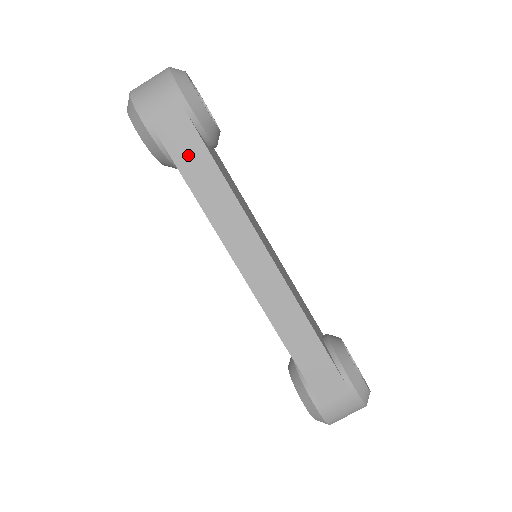
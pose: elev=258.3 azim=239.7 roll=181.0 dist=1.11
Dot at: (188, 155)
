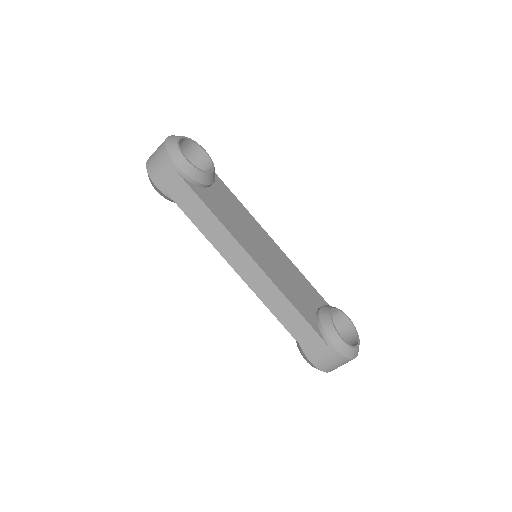
Dot at: (186, 201)
